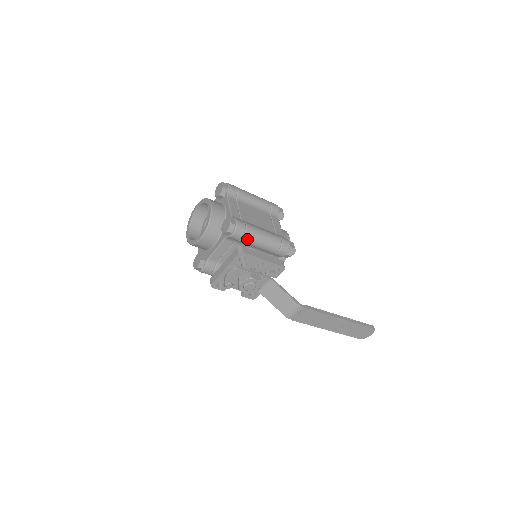
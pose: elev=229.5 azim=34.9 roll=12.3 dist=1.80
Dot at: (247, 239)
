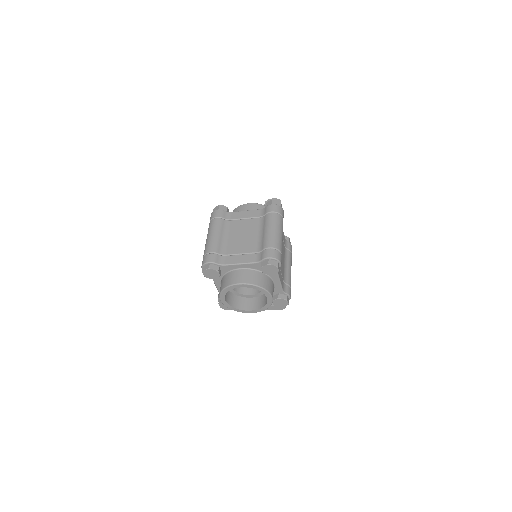
Dot at: occluded
